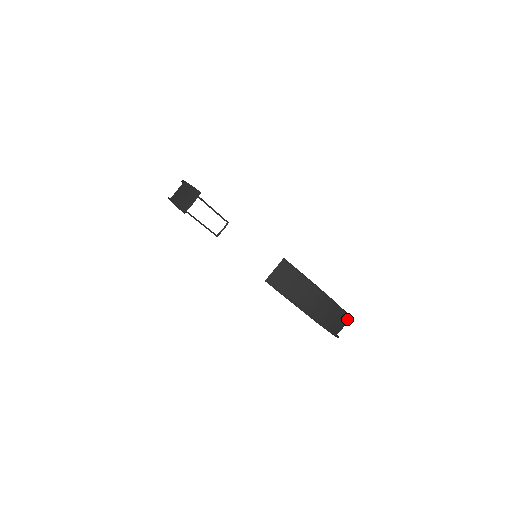
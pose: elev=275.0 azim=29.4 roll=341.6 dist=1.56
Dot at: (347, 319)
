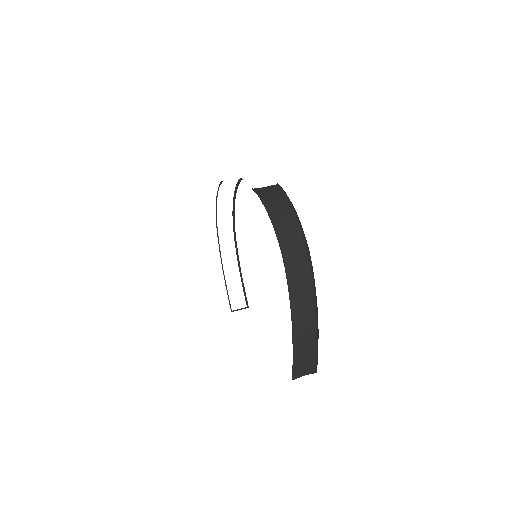
Dot at: (311, 296)
